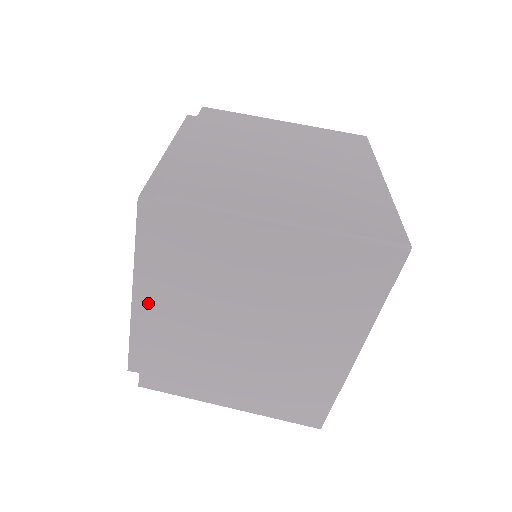
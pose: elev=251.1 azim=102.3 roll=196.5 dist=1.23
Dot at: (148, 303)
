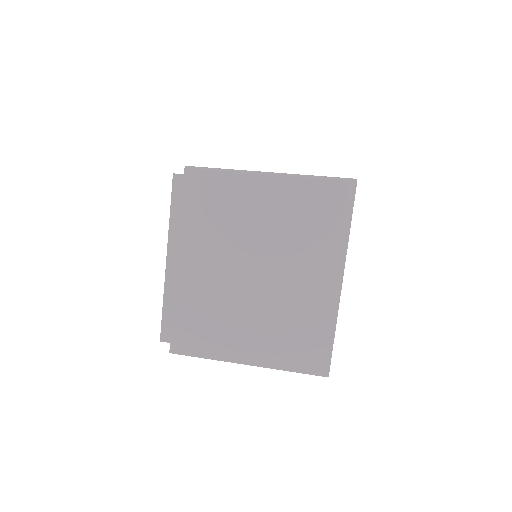
Dot at: (179, 258)
